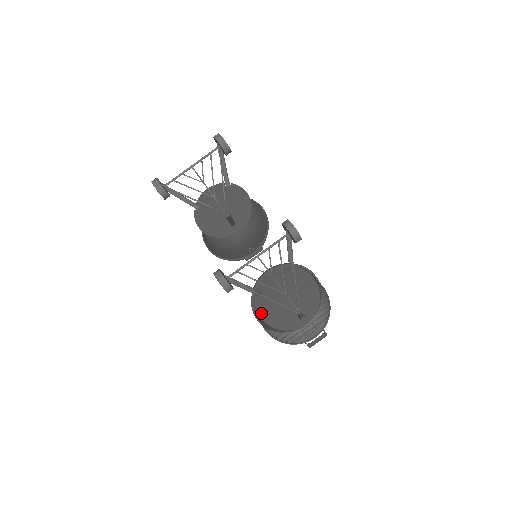
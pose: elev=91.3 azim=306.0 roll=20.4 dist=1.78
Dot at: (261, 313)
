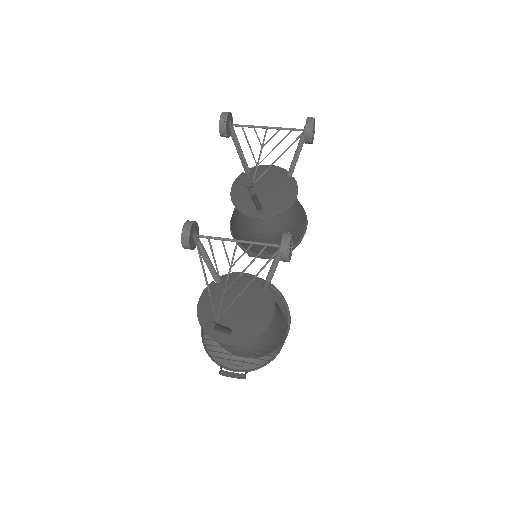
Dot at: (202, 298)
